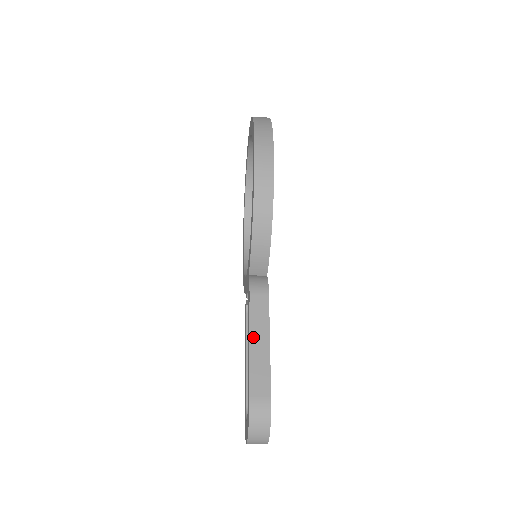
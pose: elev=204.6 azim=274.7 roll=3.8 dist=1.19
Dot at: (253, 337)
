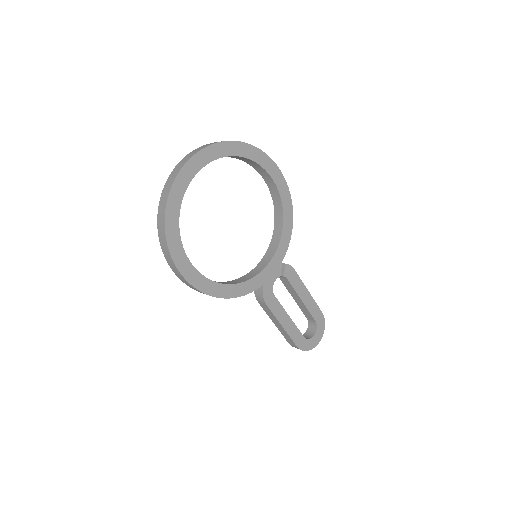
Dot at: (273, 322)
